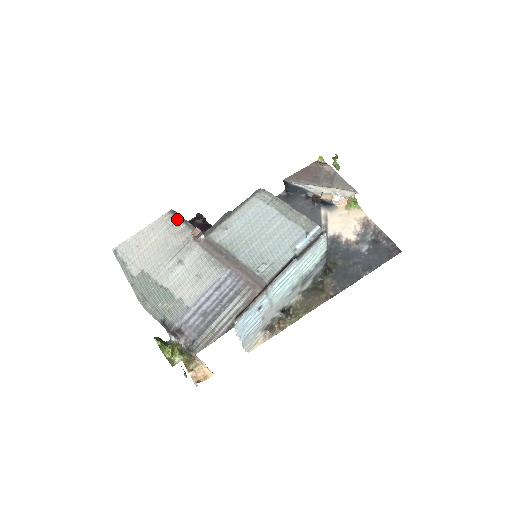
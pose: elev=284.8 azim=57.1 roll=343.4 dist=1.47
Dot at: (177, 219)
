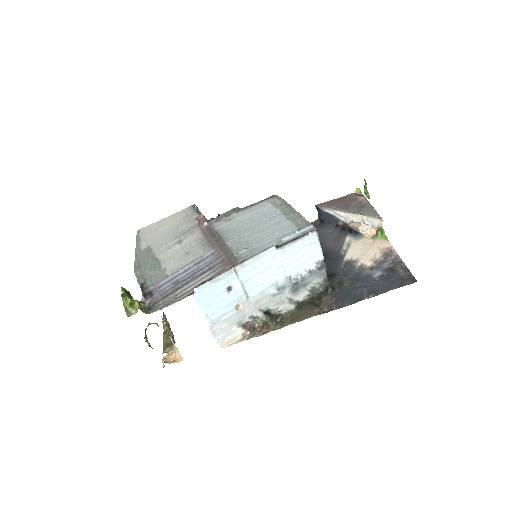
Dot at: (194, 211)
